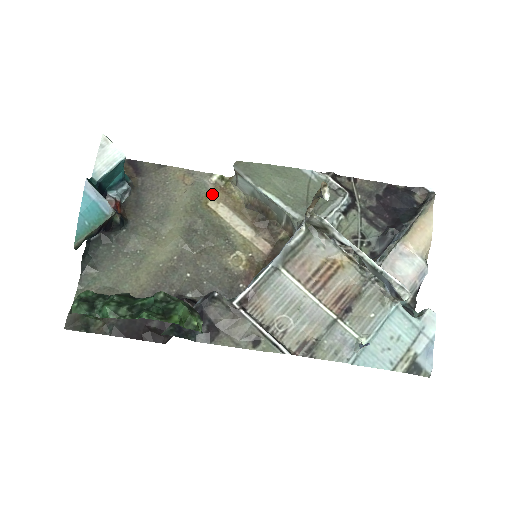
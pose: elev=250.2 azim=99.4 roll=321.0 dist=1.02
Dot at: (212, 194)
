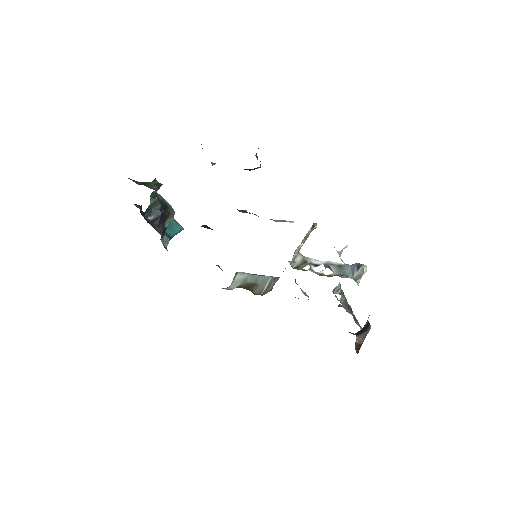
Dot at: occluded
